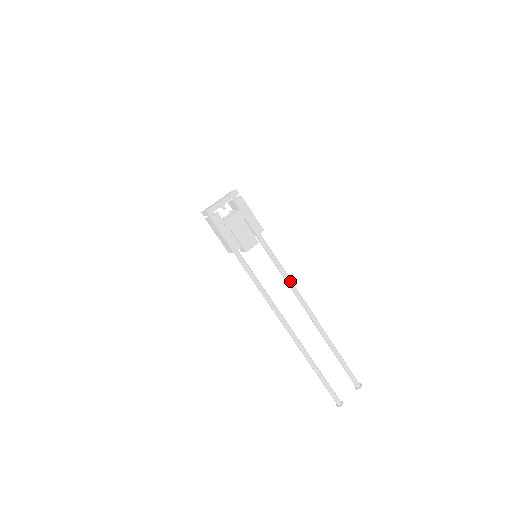
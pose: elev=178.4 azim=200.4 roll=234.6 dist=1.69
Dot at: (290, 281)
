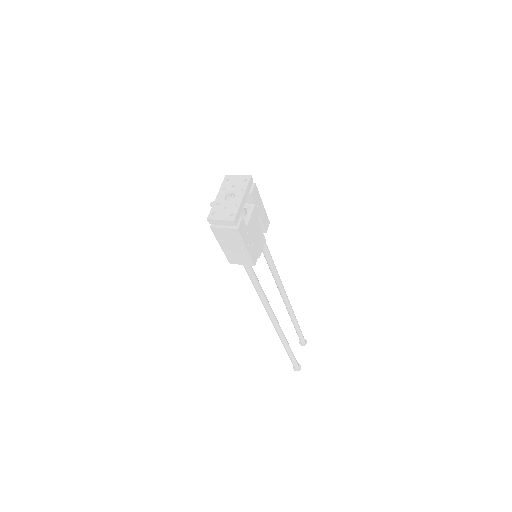
Dot at: occluded
